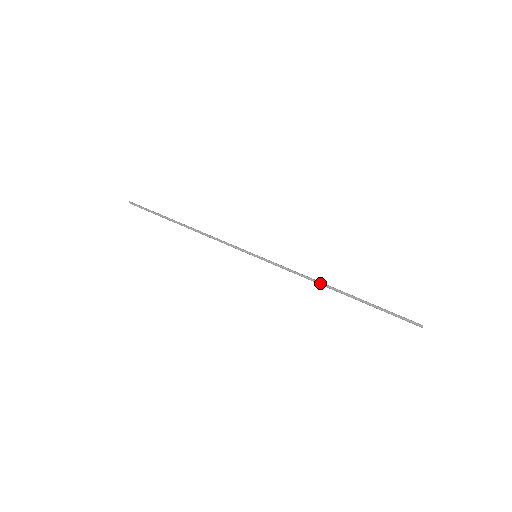
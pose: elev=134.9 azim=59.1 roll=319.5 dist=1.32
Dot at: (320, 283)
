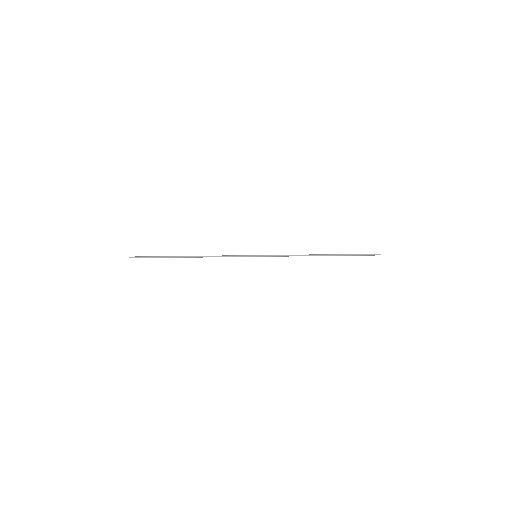
Dot at: (309, 254)
